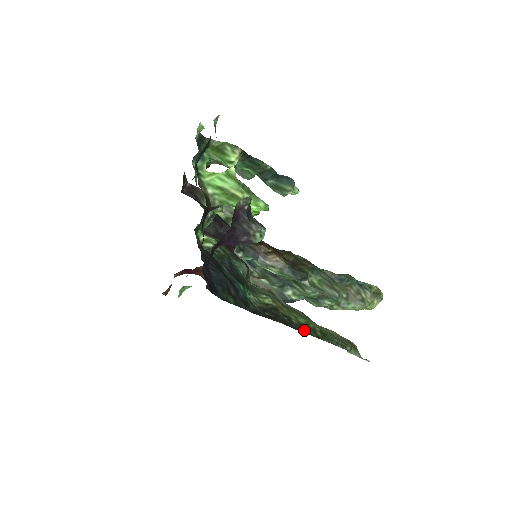
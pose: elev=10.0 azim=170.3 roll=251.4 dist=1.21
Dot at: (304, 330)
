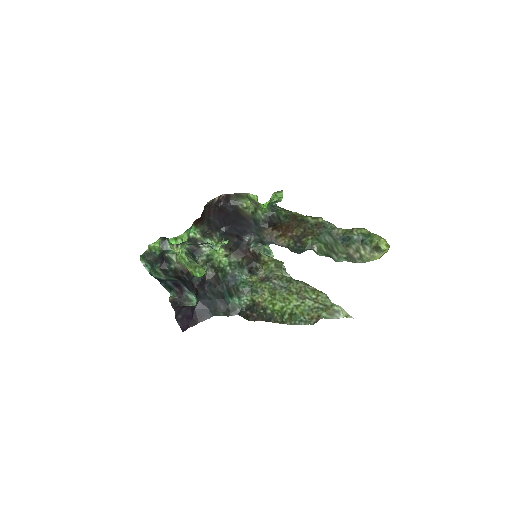
Dot at: (272, 319)
